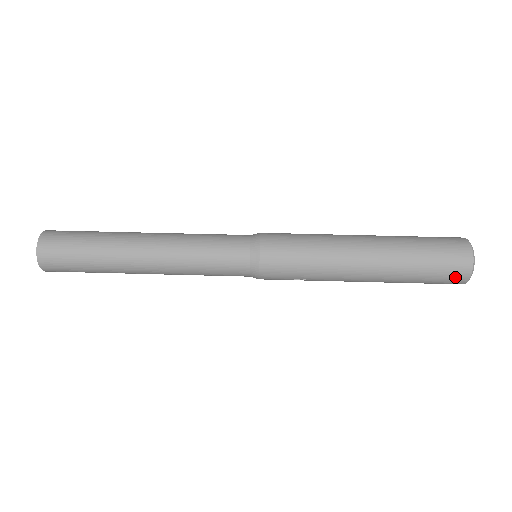
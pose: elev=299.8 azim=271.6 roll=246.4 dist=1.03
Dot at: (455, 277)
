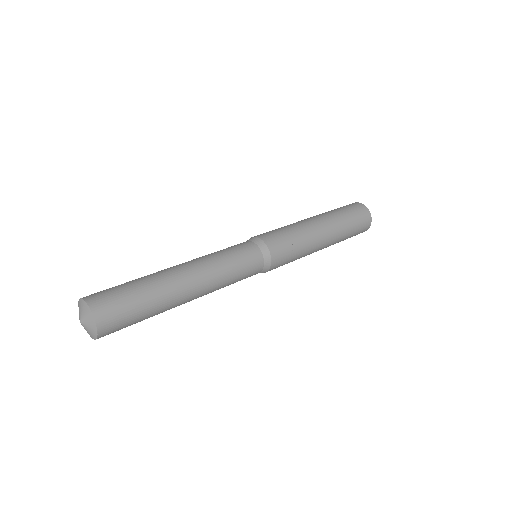
Dot at: (361, 210)
